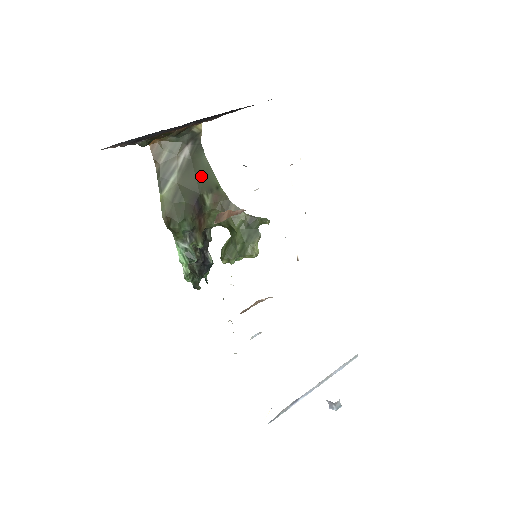
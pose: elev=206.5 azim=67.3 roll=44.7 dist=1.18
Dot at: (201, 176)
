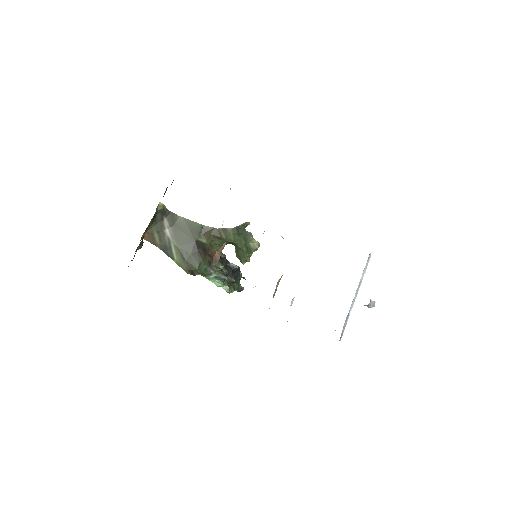
Dot at: (187, 230)
